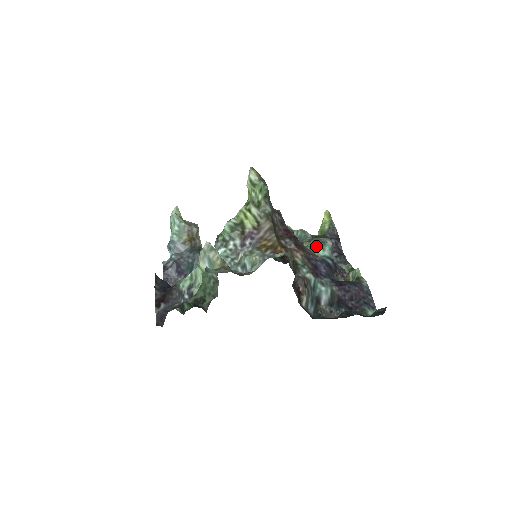
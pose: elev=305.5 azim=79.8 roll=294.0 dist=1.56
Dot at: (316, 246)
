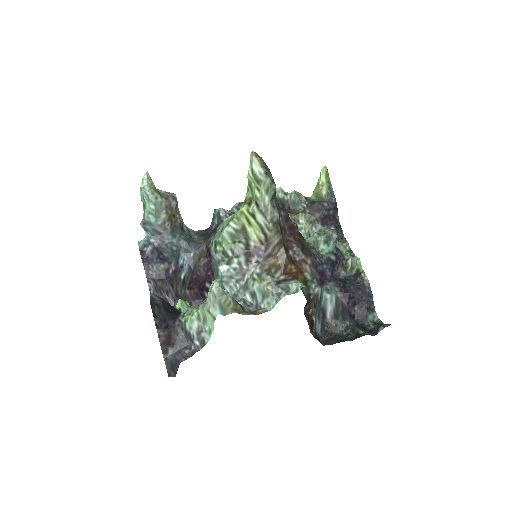
Dot at: (321, 242)
